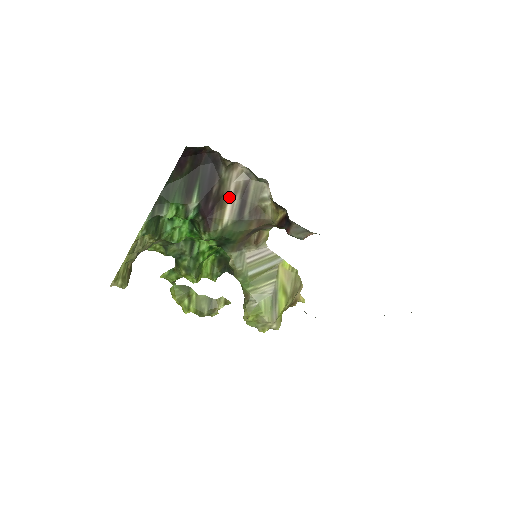
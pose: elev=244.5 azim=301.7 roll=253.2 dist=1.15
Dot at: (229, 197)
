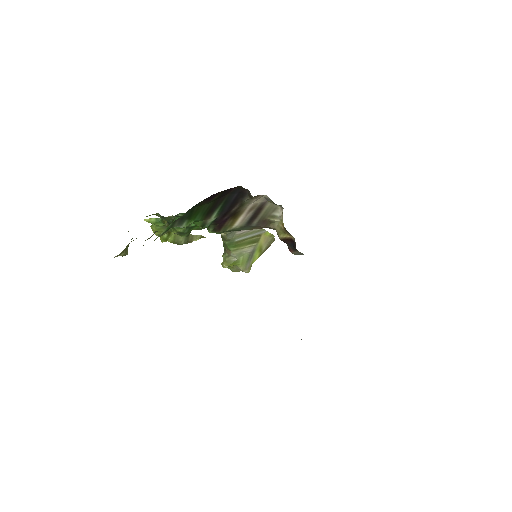
Dot at: (244, 212)
